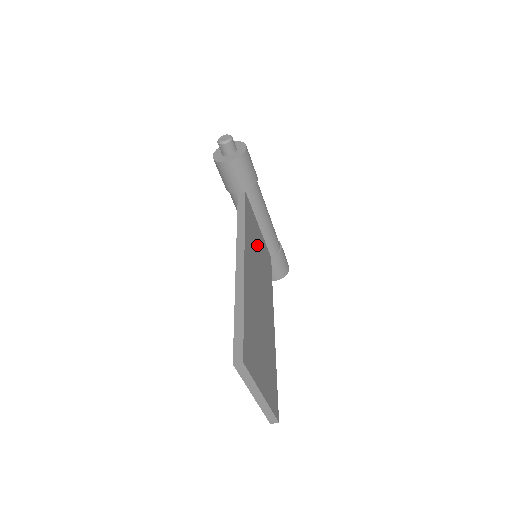
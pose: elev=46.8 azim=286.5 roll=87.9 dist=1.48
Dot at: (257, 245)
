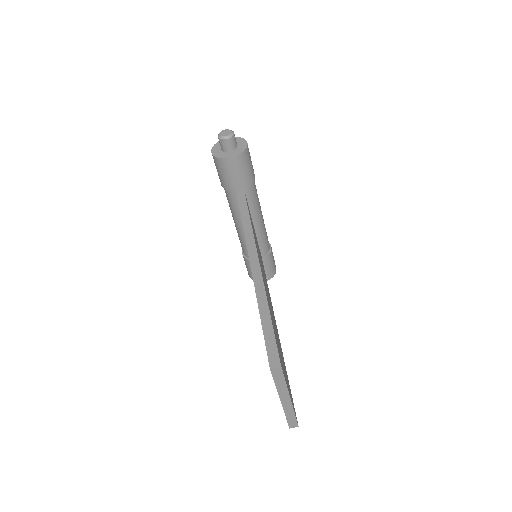
Dot at: (257, 245)
